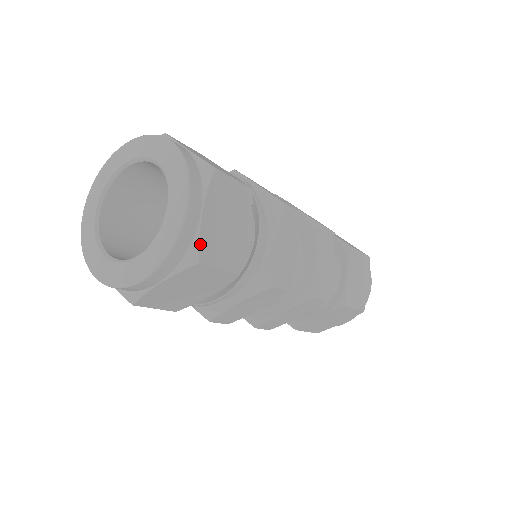
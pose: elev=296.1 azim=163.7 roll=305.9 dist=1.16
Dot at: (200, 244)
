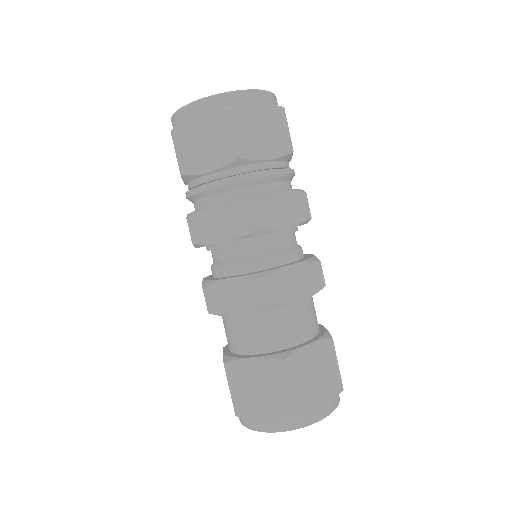
Dot at: (239, 107)
